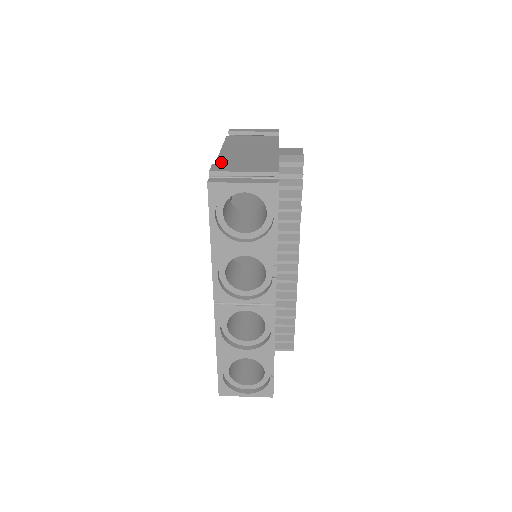
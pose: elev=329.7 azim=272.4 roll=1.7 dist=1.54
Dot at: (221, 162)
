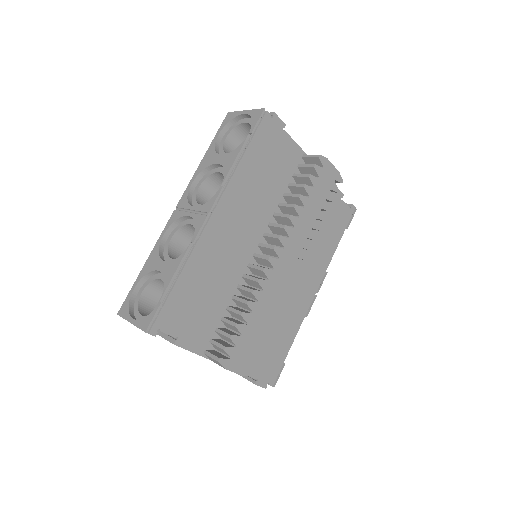
Dot at: occluded
